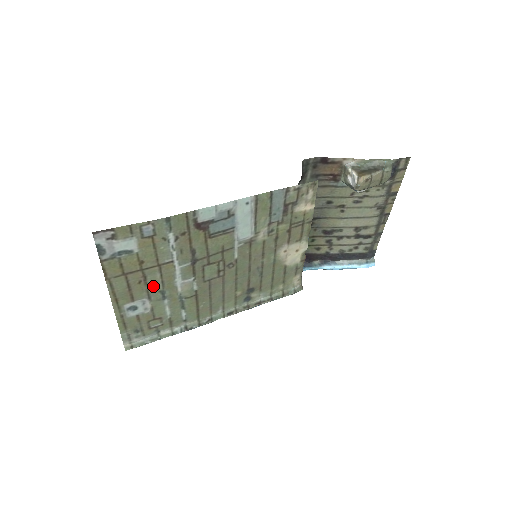
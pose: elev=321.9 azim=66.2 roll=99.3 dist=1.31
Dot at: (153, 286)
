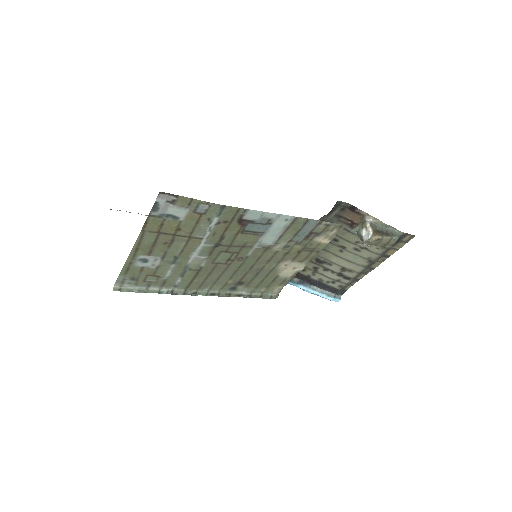
Dot at: (173, 250)
